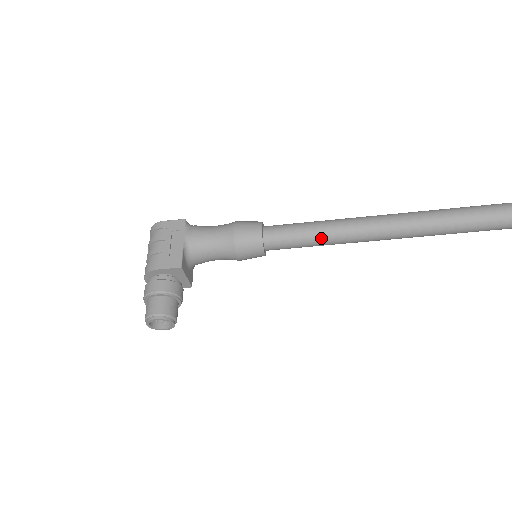
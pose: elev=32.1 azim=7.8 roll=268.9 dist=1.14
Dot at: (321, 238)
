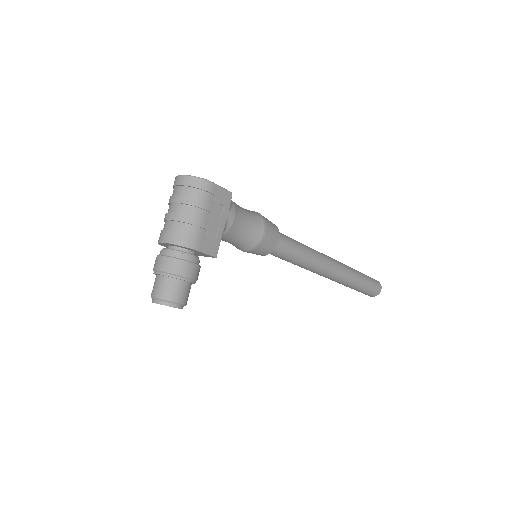
Dot at: (300, 263)
